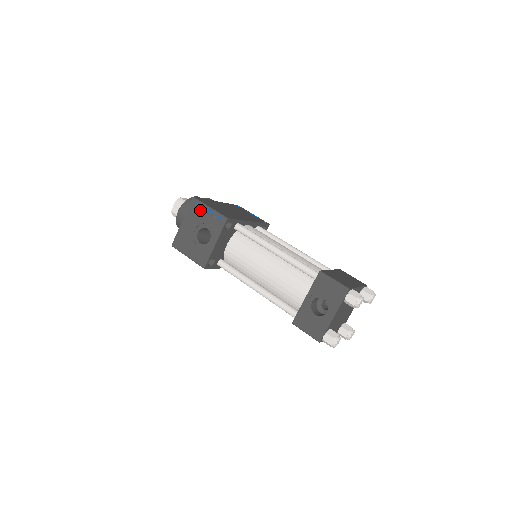
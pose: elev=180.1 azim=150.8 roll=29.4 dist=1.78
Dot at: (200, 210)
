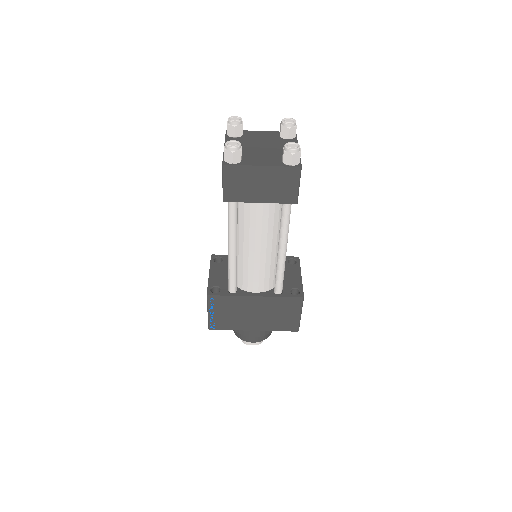
Dot at: occluded
